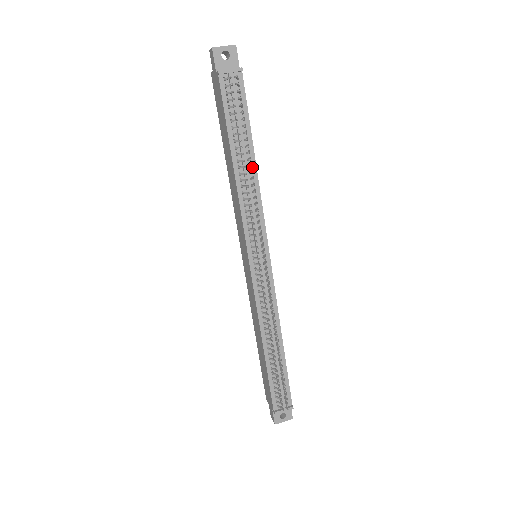
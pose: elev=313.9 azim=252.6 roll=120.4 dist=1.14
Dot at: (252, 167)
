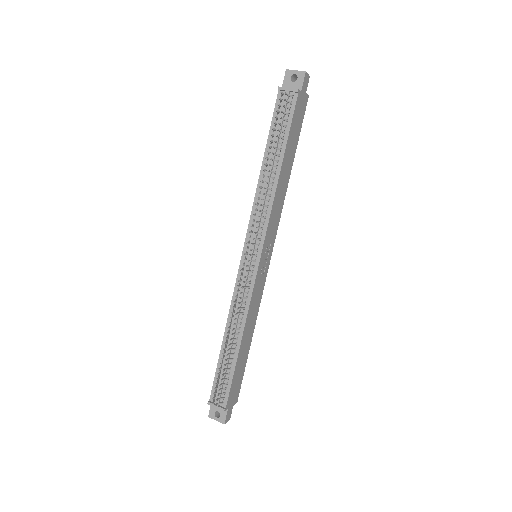
Dot at: (276, 175)
